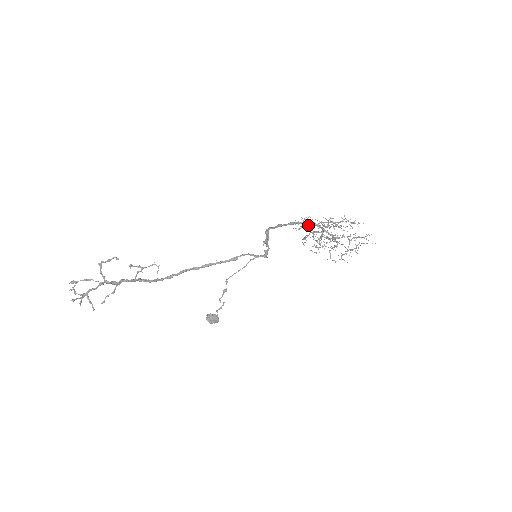
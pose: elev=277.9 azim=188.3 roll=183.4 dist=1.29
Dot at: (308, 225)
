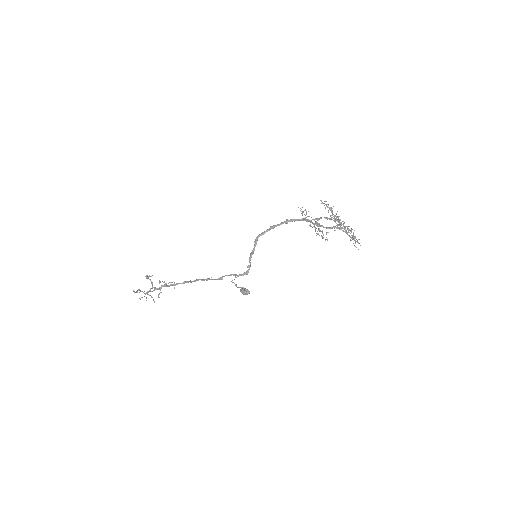
Dot at: (307, 216)
